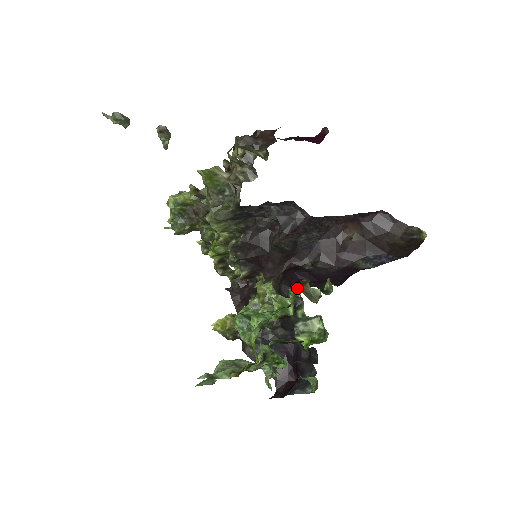
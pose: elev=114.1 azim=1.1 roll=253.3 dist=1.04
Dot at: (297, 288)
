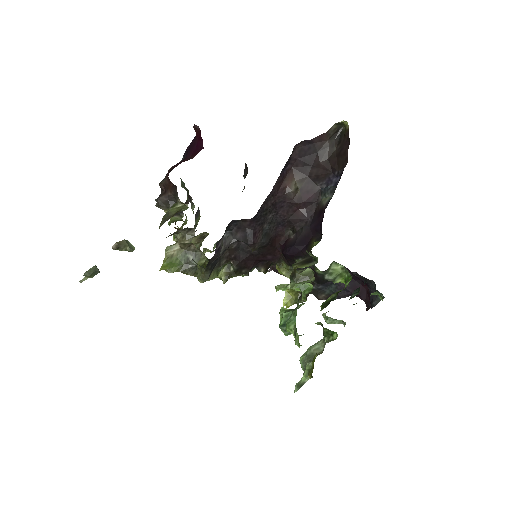
Dot at: (293, 283)
